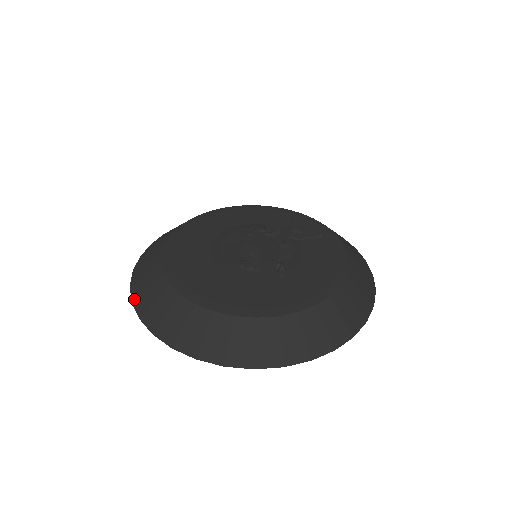
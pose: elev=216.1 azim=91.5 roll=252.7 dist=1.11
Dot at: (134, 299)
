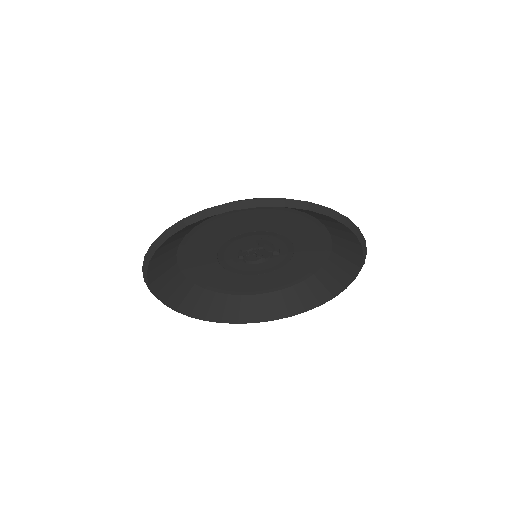
Dot at: occluded
